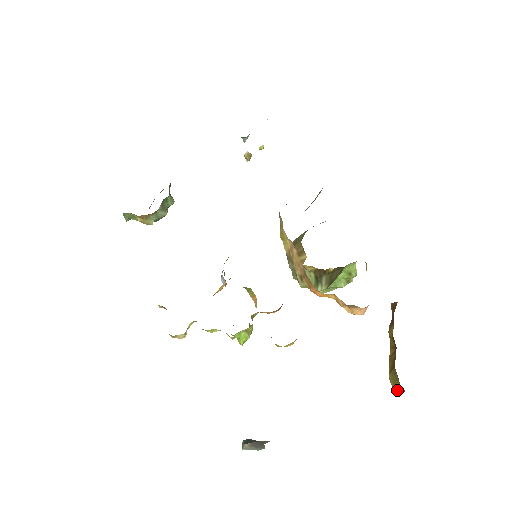
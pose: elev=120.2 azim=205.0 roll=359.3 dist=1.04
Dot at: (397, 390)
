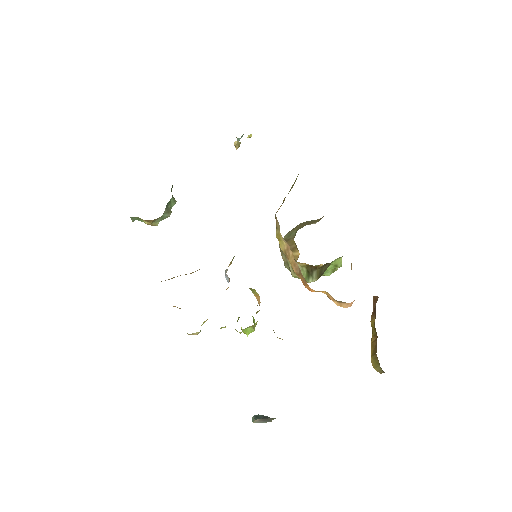
Dot at: (377, 371)
